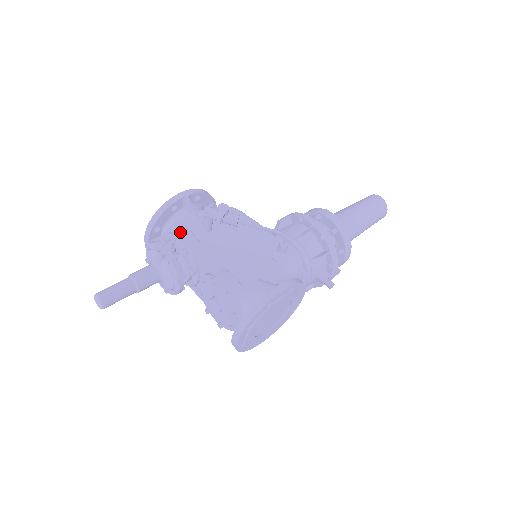
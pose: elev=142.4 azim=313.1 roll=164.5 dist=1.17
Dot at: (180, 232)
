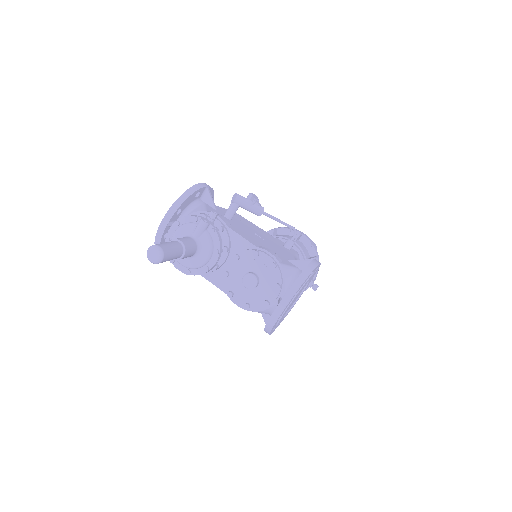
Dot at: occluded
